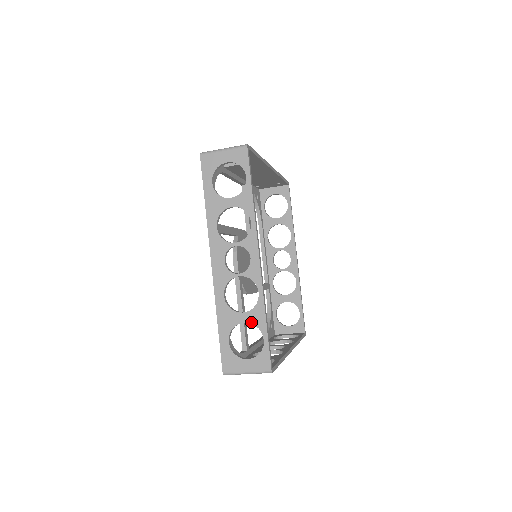
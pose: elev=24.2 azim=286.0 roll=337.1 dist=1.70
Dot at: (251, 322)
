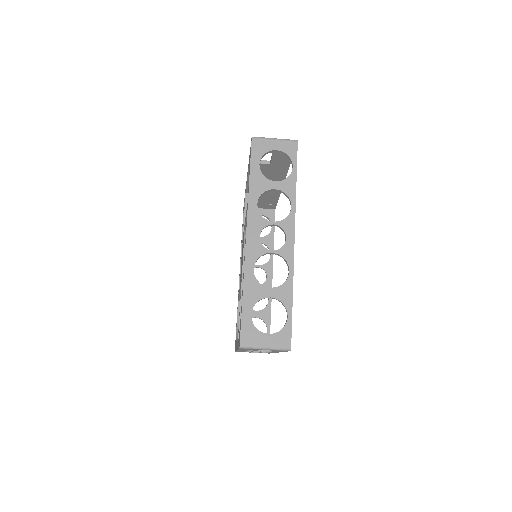
Dot at: (277, 298)
